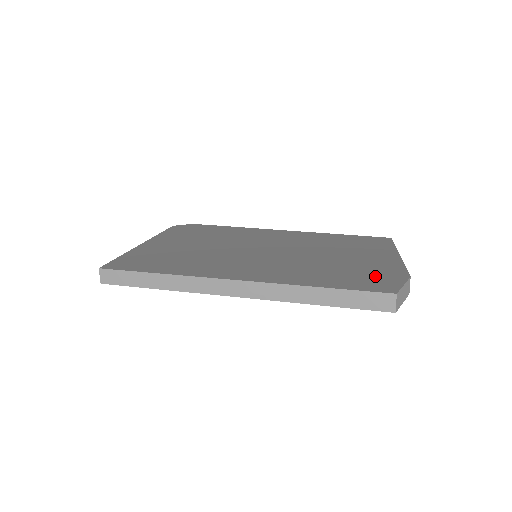
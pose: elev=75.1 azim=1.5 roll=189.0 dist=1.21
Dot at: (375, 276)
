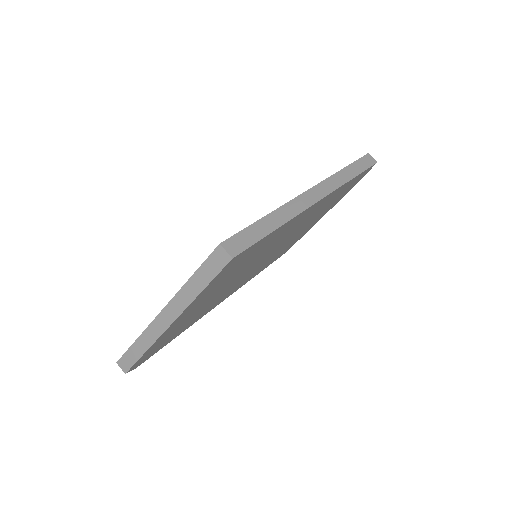
Dot at: occluded
